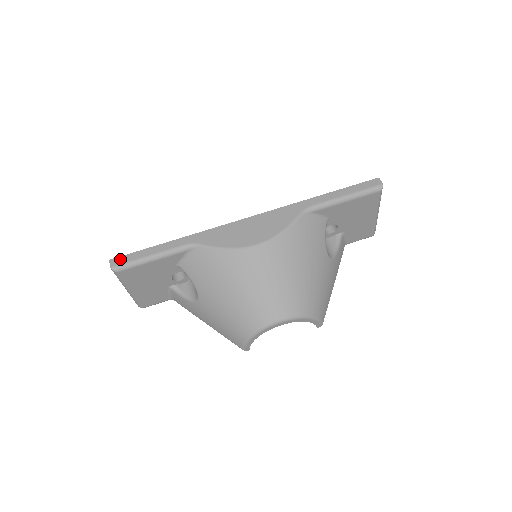
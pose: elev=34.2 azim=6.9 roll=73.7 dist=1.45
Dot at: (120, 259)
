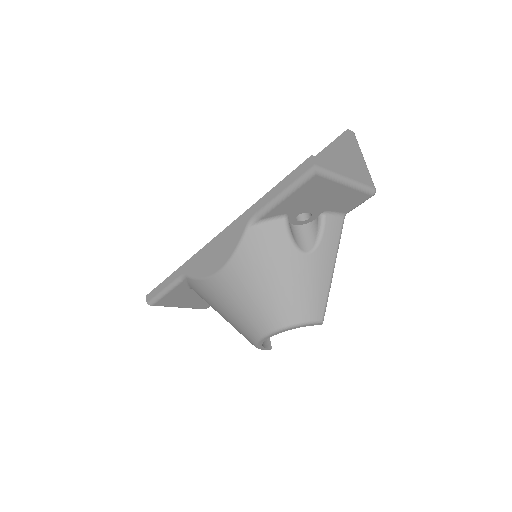
Dot at: (150, 295)
